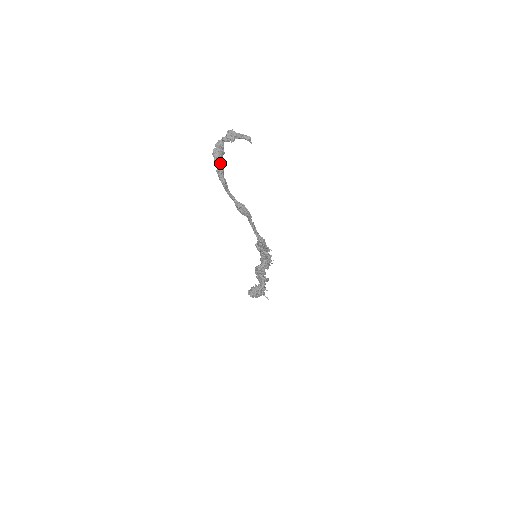
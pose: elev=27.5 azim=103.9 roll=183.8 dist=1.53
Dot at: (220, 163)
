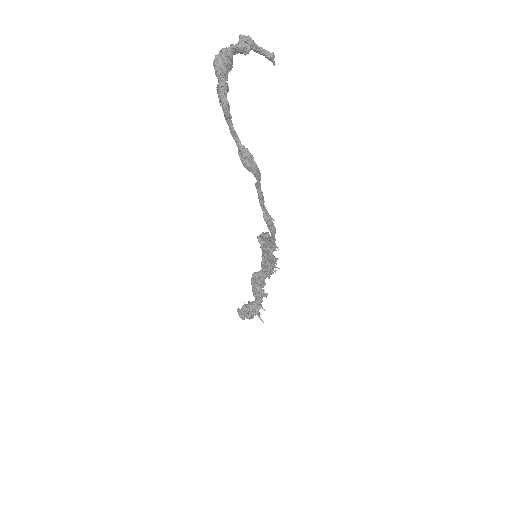
Dot at: (224, 76)
